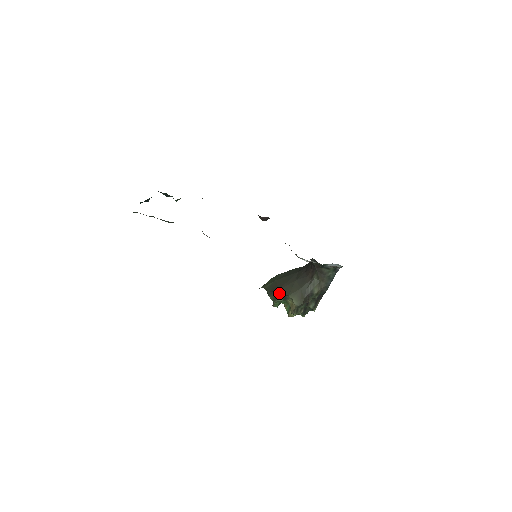
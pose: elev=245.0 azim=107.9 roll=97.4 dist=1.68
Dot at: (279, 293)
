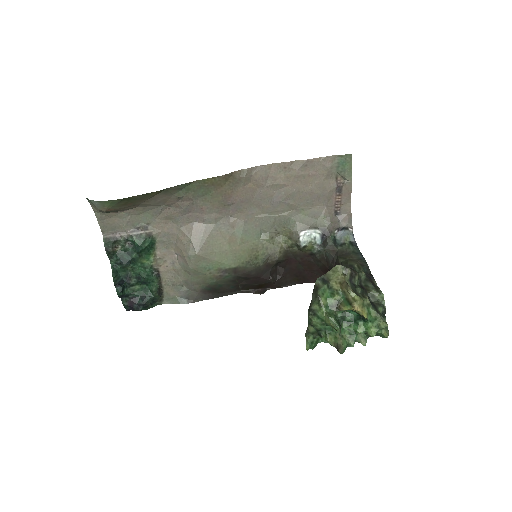
Dot at: (314, 285)
